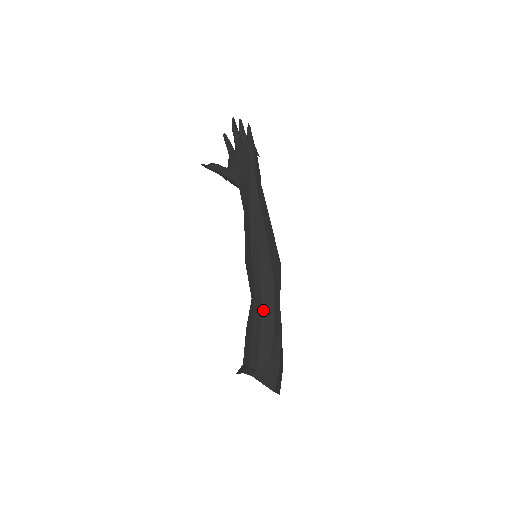
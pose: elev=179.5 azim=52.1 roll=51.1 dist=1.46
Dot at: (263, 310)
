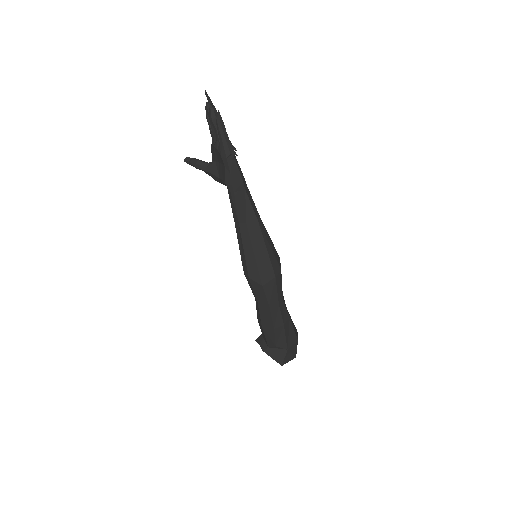
Dot at: (261, 313)
